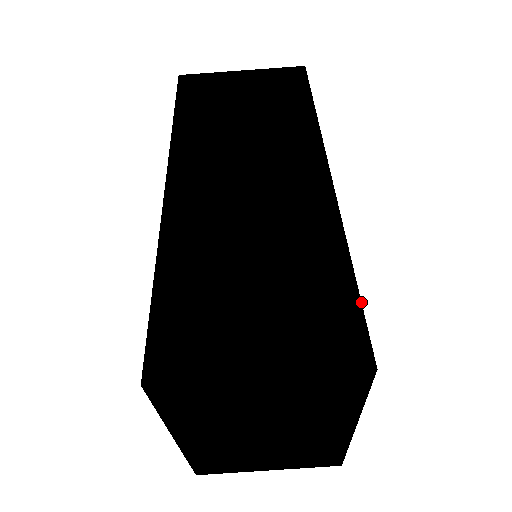
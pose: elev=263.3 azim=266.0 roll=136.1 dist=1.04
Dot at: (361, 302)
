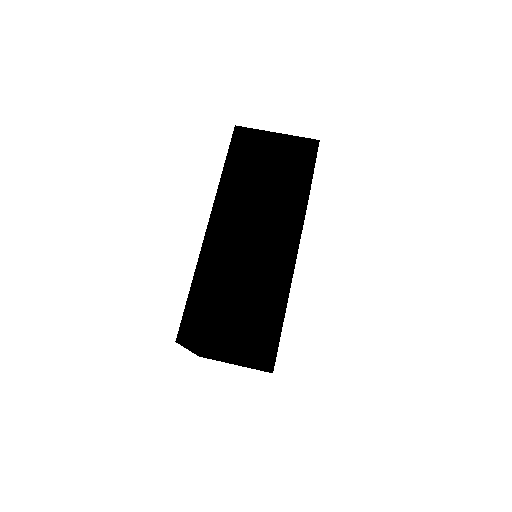
Dot at: occluded
